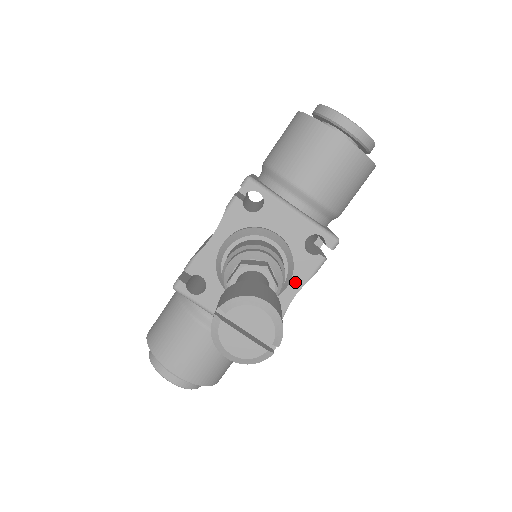
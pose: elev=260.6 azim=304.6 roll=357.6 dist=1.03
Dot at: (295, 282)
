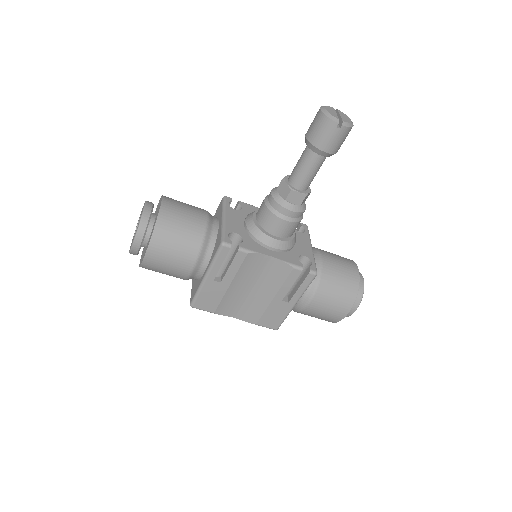
Dot at: (277, 254)
